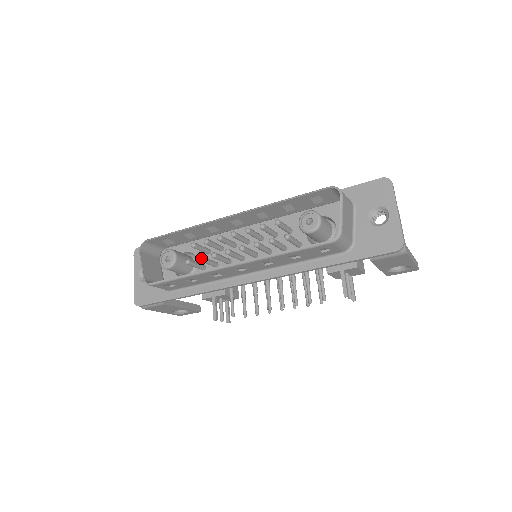
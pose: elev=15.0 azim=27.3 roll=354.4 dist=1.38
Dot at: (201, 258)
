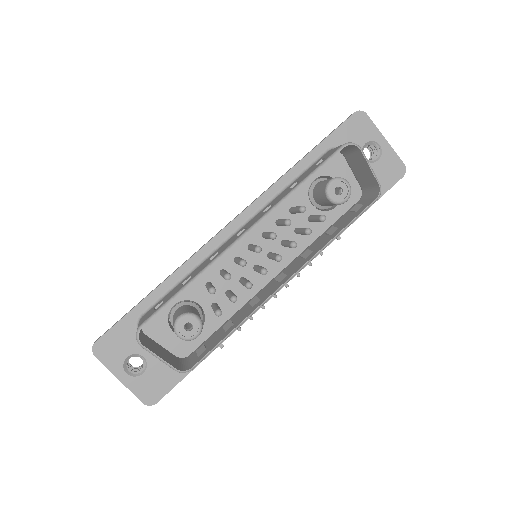
Dot at: (236, 298)
